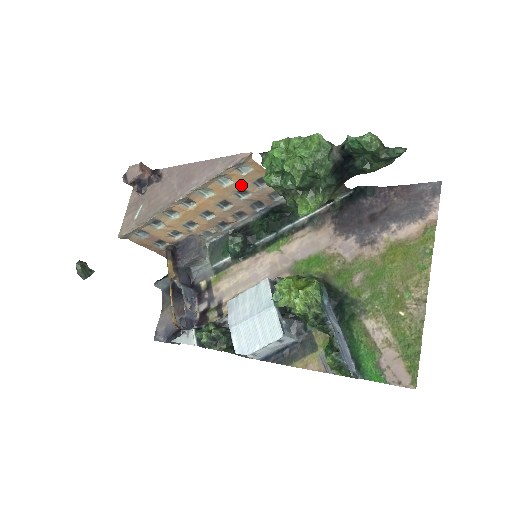
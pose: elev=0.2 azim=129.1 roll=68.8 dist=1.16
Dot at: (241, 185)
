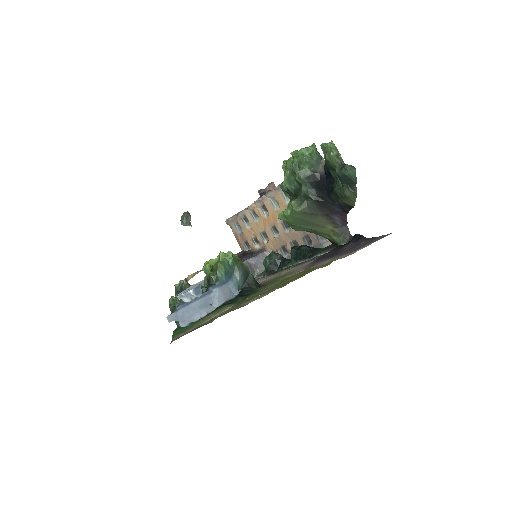
Dot at: occluded
